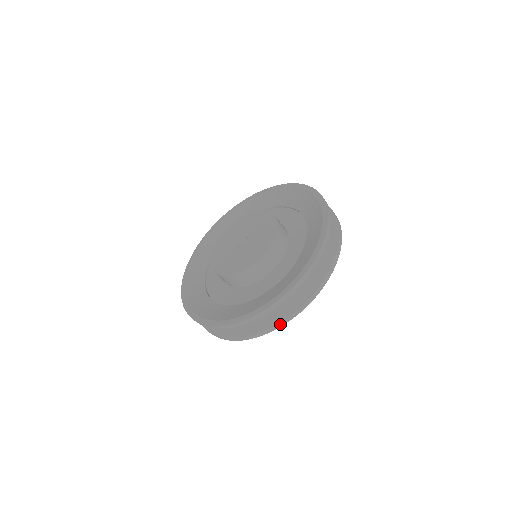
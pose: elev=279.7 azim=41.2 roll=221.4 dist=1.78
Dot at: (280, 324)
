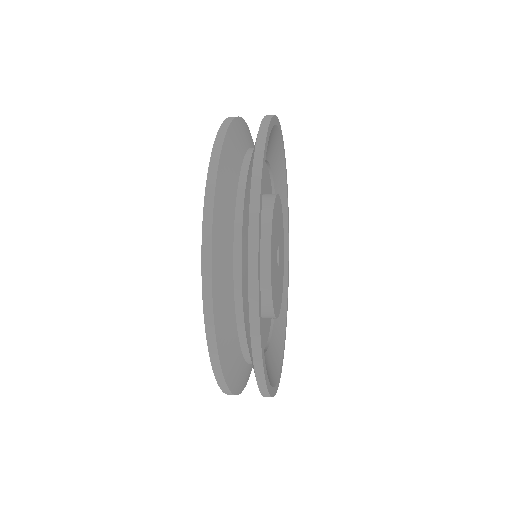
Dot at: (254, 201)
